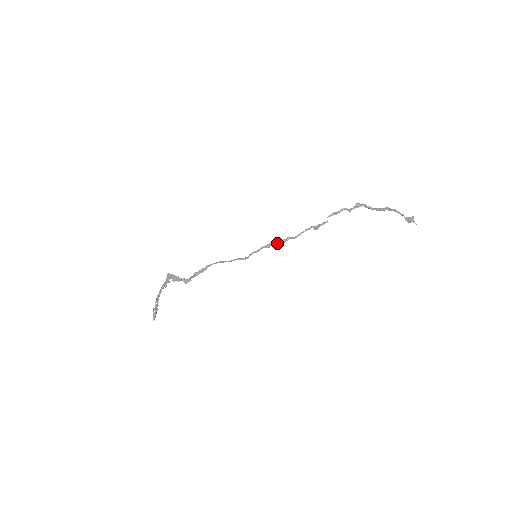
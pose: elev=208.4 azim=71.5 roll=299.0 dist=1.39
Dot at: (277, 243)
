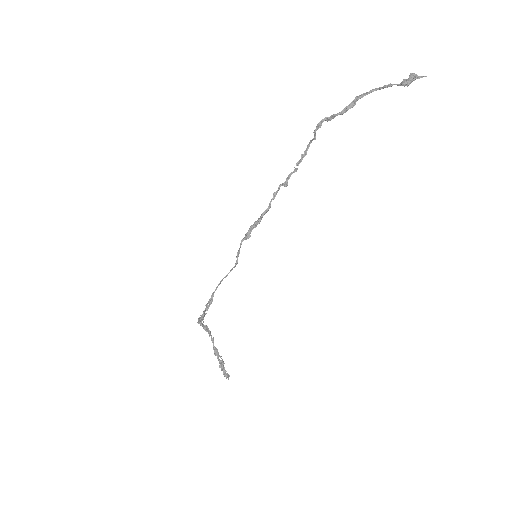
Dot at: occluded
